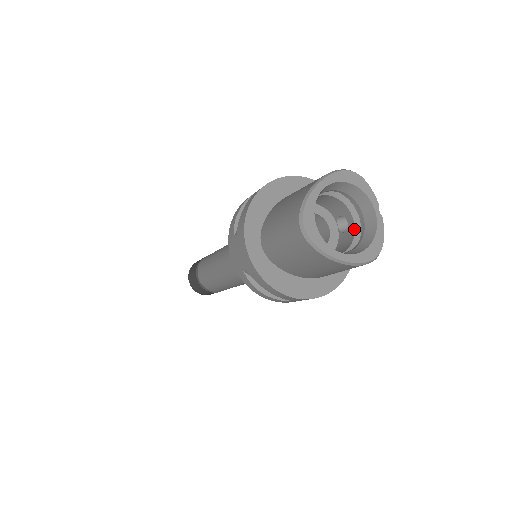
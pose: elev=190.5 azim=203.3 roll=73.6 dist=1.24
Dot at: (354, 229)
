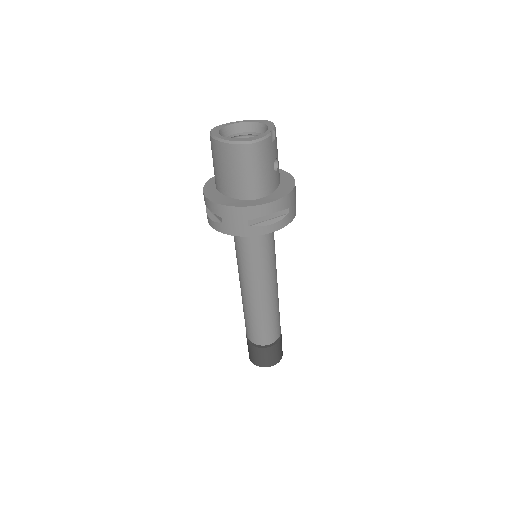
Dot at: occluded
